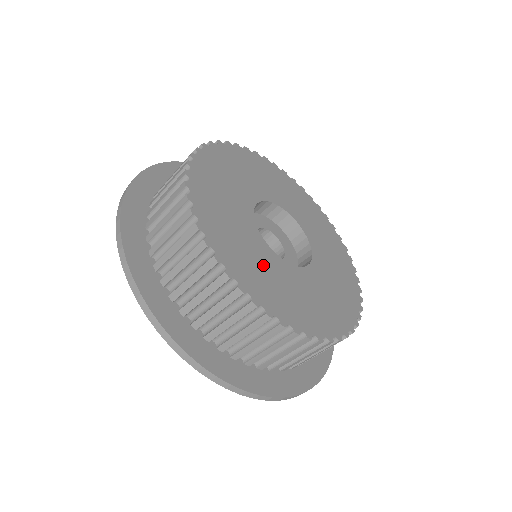
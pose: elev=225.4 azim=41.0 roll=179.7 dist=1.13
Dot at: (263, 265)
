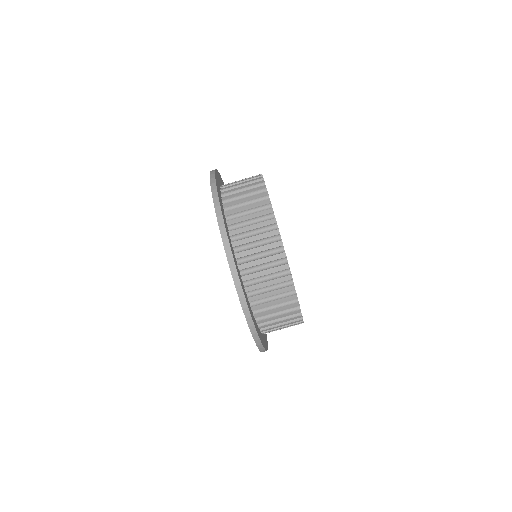
Dot at: occluded
